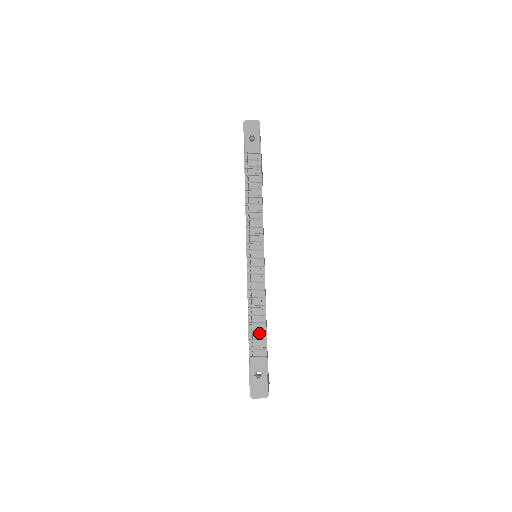
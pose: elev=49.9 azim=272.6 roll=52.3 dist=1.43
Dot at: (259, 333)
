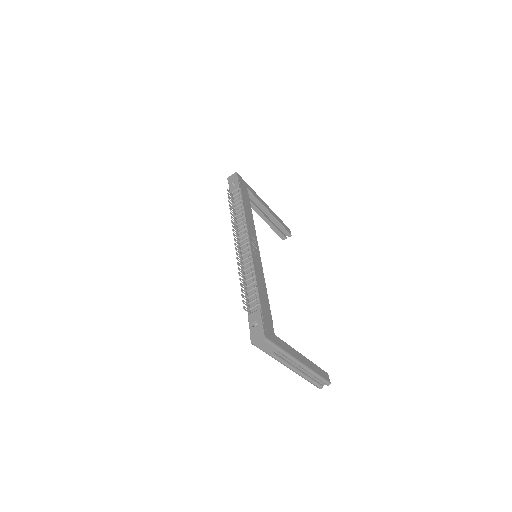
Dot at: (253, 296)
